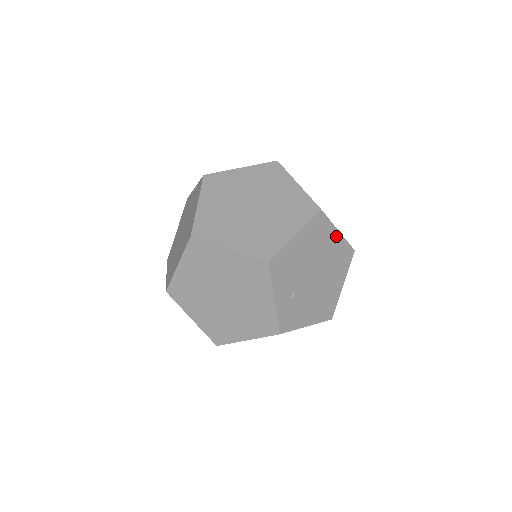
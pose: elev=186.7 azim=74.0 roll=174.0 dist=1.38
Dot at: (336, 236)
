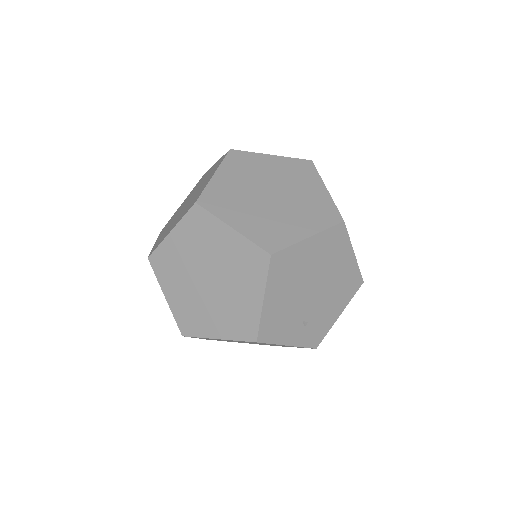
Dot at: (310, 243)
